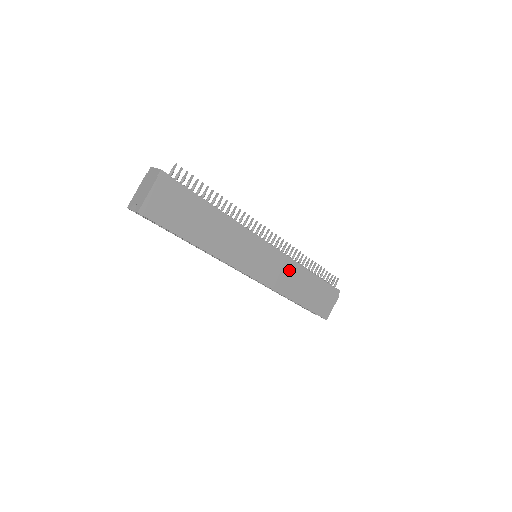
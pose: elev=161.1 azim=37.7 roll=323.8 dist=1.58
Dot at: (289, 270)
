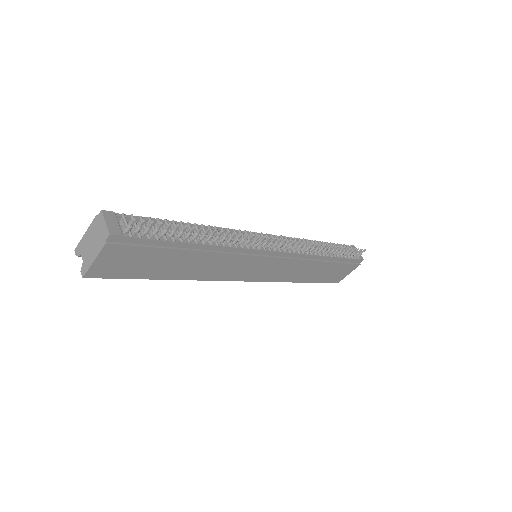
Dot at: (297, 264)
